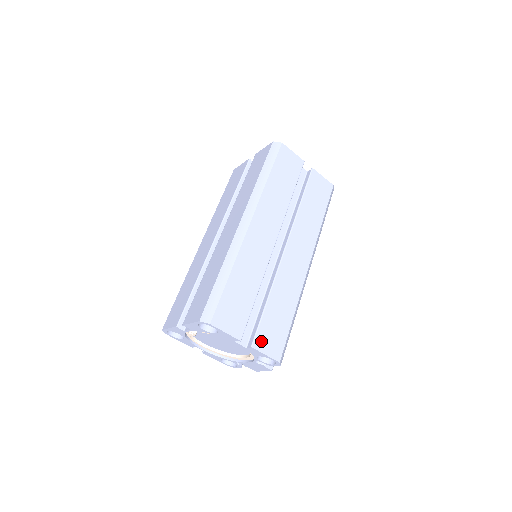
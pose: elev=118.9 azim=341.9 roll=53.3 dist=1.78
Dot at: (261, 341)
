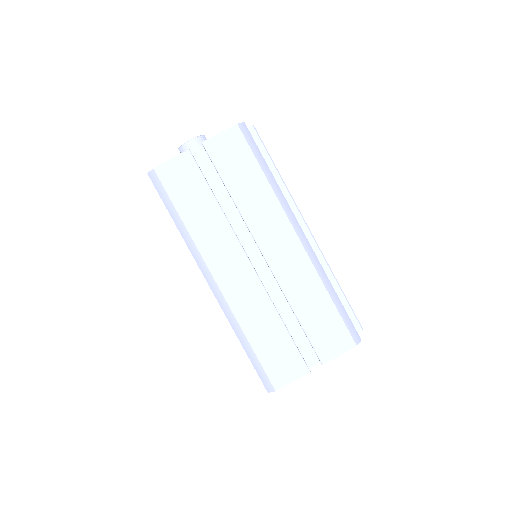
Dot at: (325, 351)
